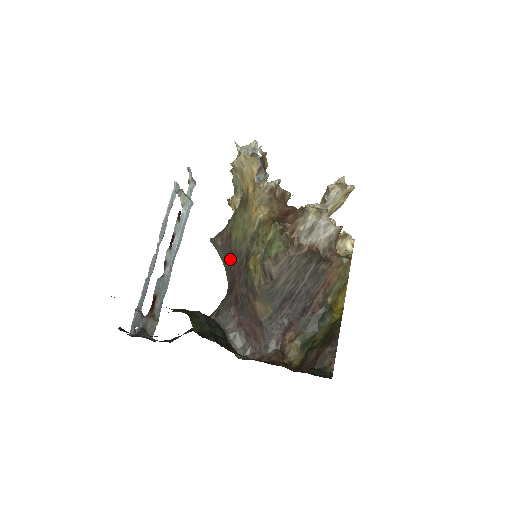
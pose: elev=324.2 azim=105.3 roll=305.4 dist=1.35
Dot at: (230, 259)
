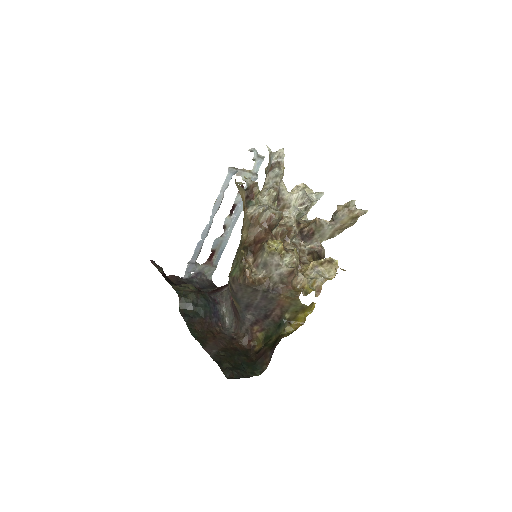
Dot at: occluded
